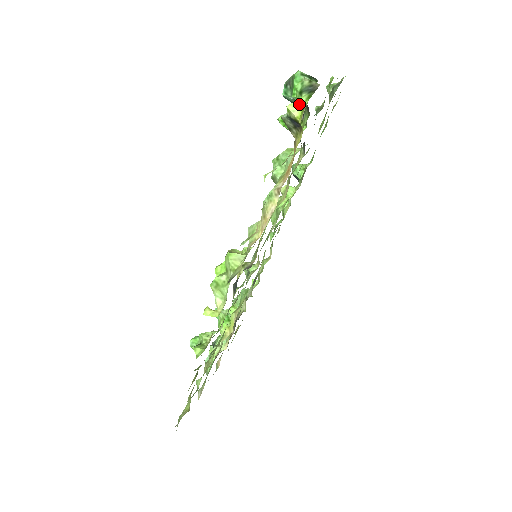
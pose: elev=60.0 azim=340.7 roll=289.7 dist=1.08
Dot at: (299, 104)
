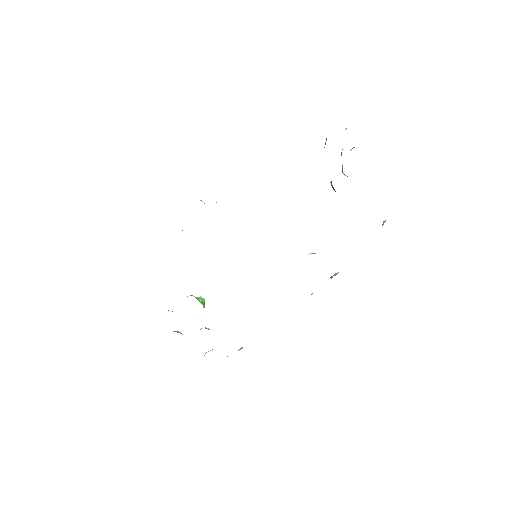
Dot at: occluded
